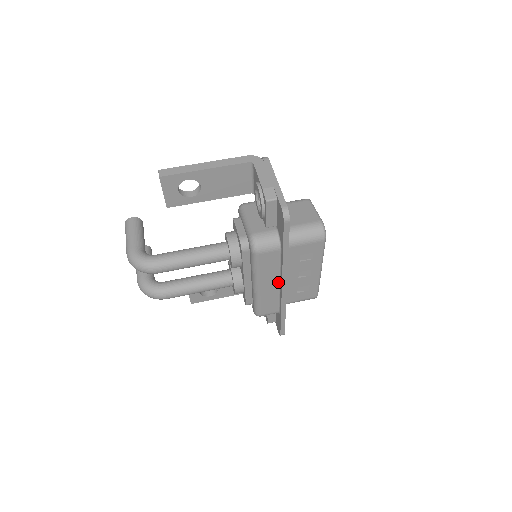
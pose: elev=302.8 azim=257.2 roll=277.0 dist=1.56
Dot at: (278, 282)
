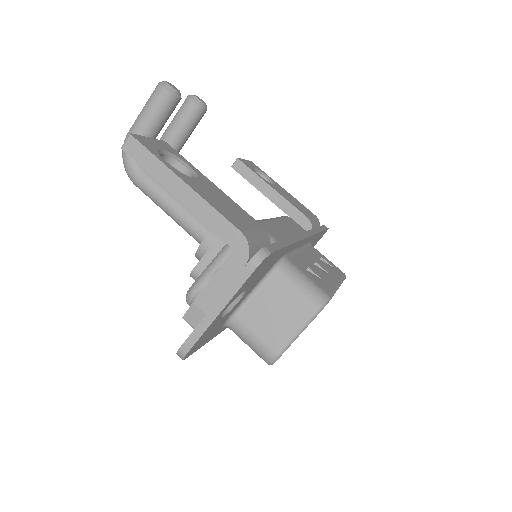
Dot at: occluded
